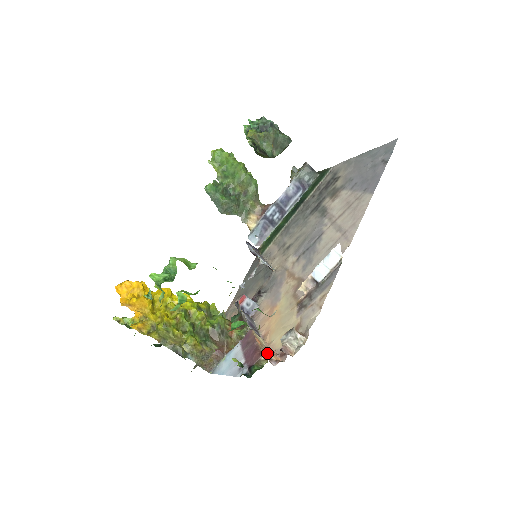
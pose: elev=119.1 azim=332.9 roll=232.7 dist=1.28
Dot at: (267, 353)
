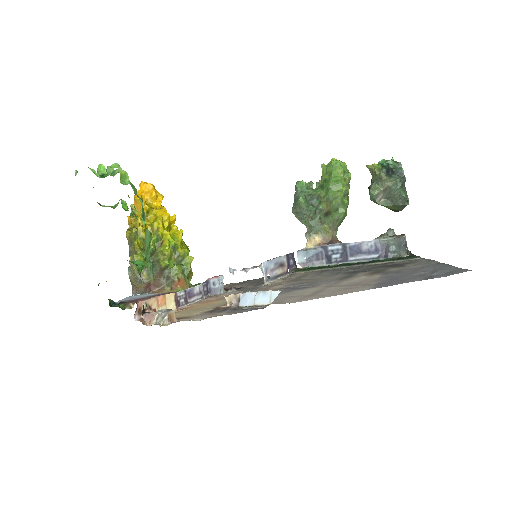
Dot at: (146, 309)
